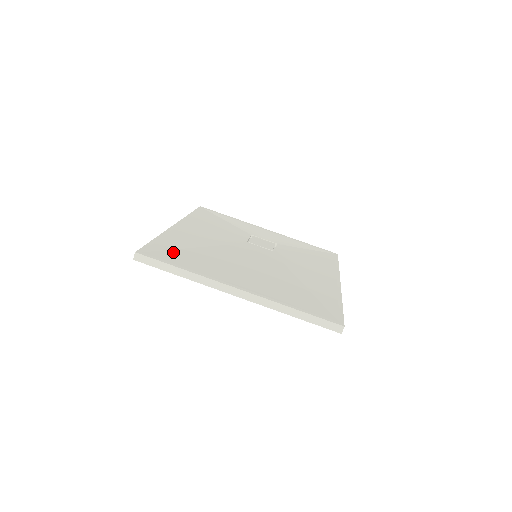
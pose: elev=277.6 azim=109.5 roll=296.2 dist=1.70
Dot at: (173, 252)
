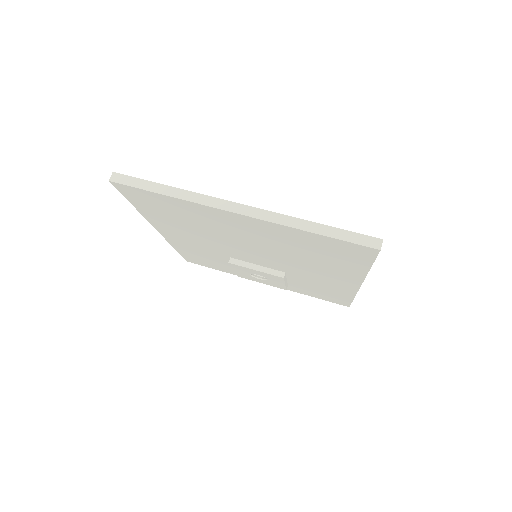
Dot at: occluded
